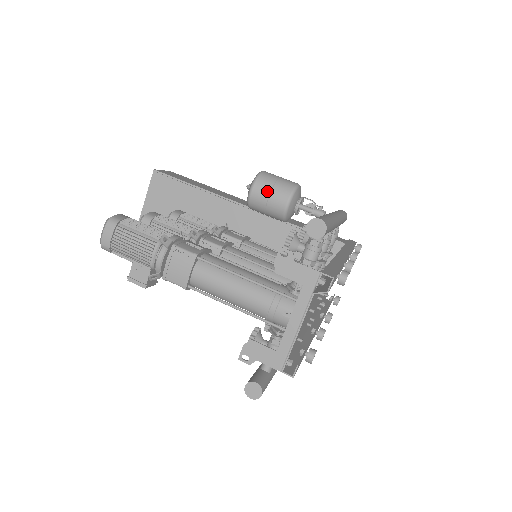
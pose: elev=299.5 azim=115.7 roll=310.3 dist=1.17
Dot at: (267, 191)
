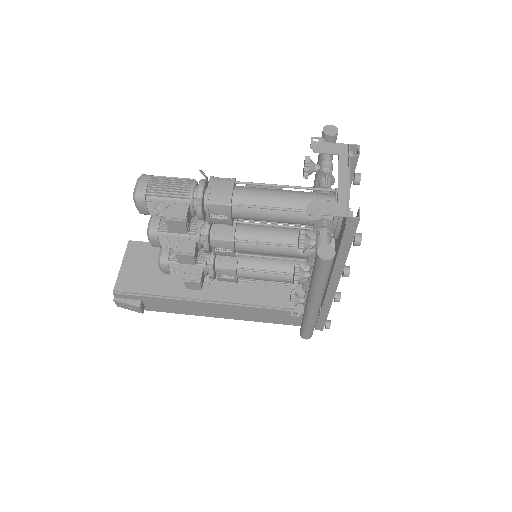
Dot at: (260, 187)
